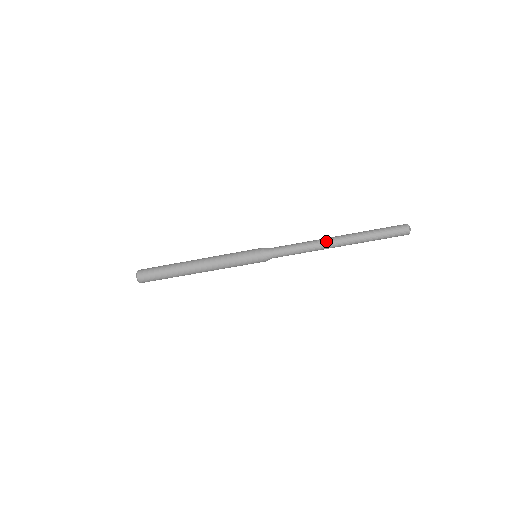
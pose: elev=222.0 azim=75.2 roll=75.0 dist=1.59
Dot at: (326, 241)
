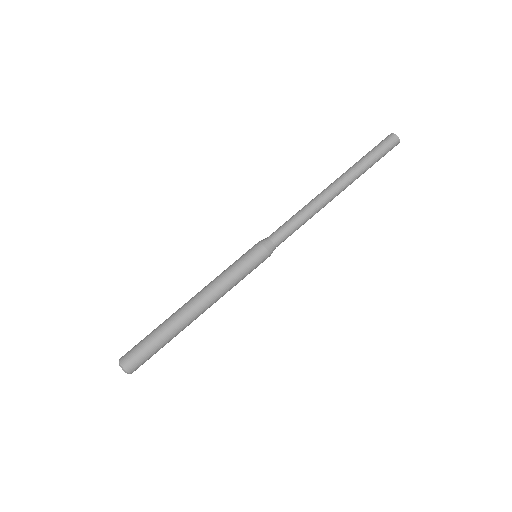
Dot at: (323, 194)
